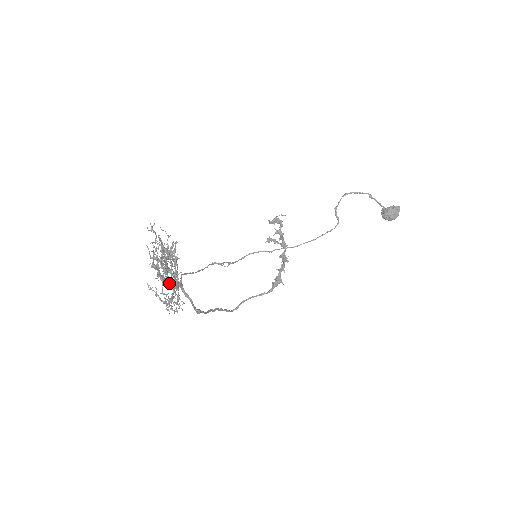
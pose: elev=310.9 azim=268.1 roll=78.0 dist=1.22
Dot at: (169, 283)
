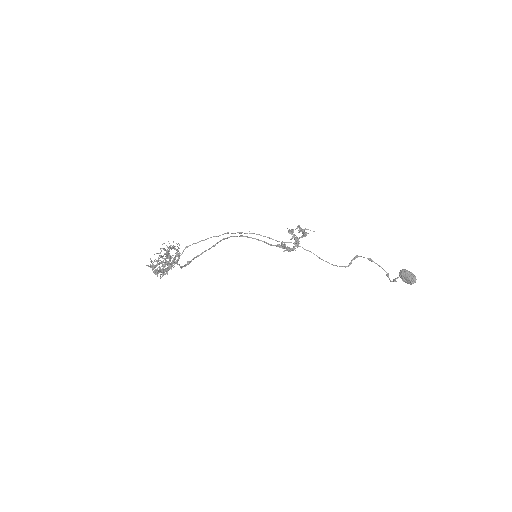
Dot at: (165, 263)
